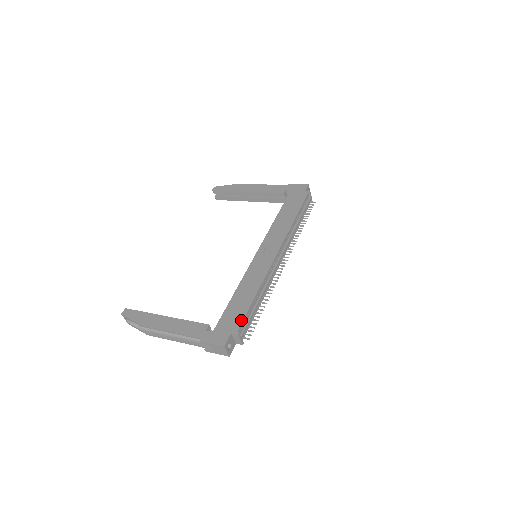
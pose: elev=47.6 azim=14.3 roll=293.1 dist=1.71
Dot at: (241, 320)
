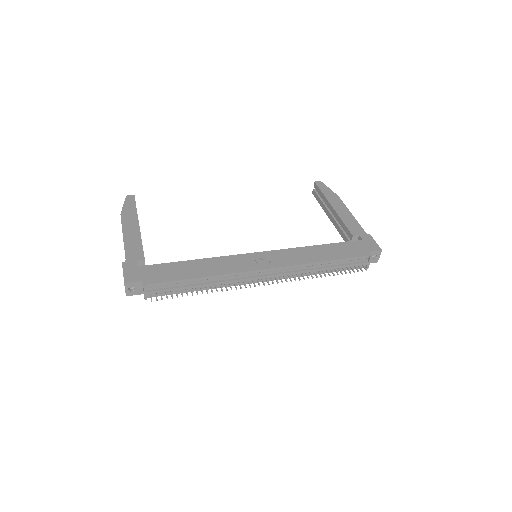
Dot at: (162, 280)
